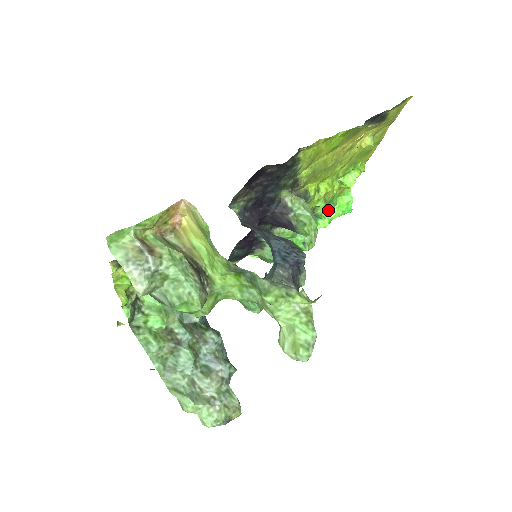
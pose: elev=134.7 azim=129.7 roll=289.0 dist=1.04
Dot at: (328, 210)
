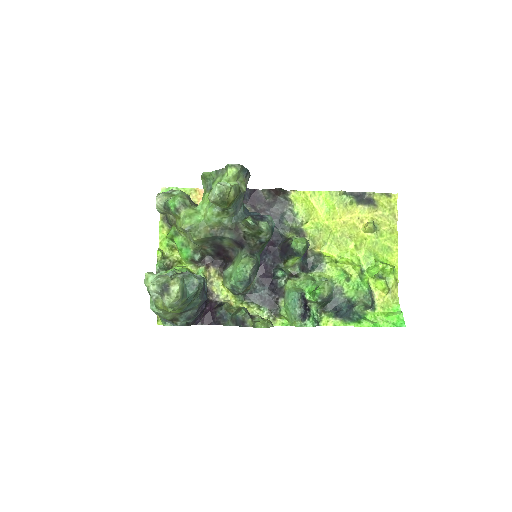
Dot at: (359, 294)
